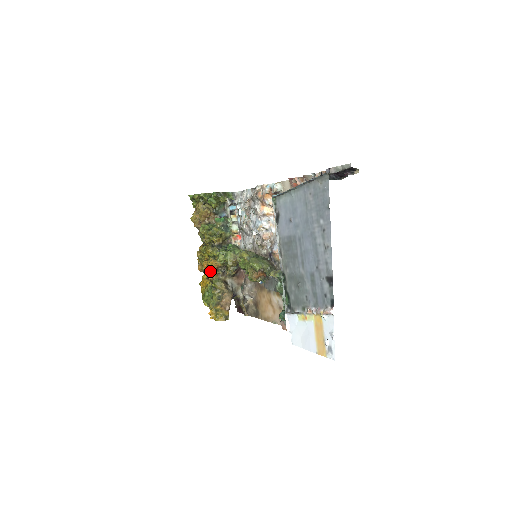
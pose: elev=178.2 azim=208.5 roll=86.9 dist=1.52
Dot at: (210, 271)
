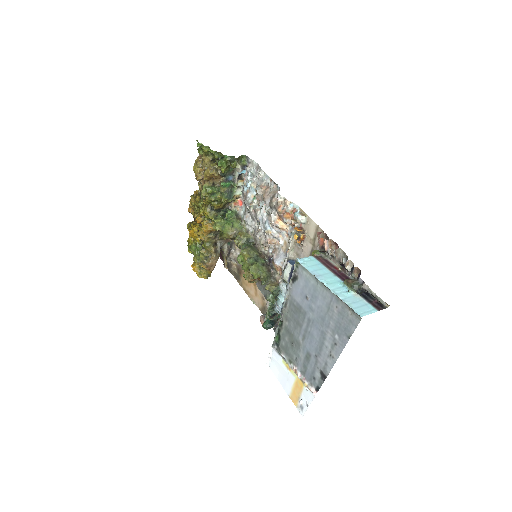
Dot at: (203, 233)
